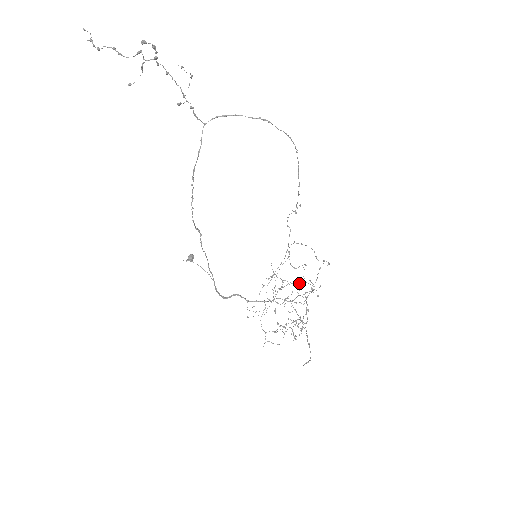
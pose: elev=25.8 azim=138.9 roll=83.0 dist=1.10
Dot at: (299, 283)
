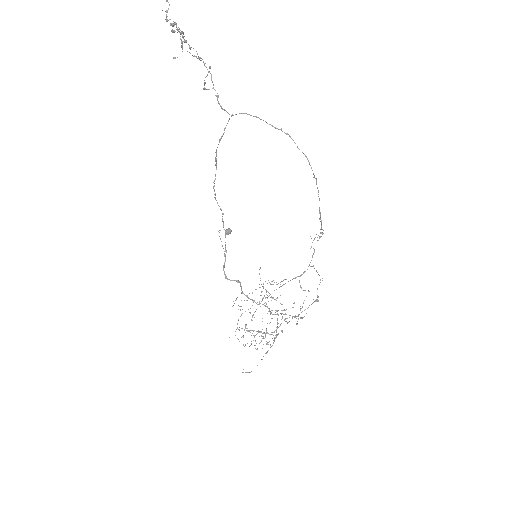
Dot at: occluded
